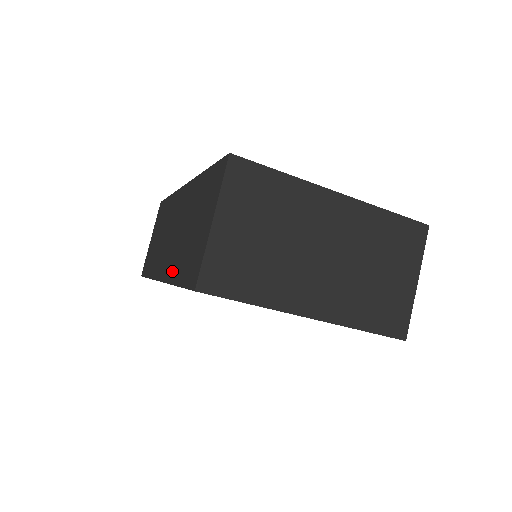
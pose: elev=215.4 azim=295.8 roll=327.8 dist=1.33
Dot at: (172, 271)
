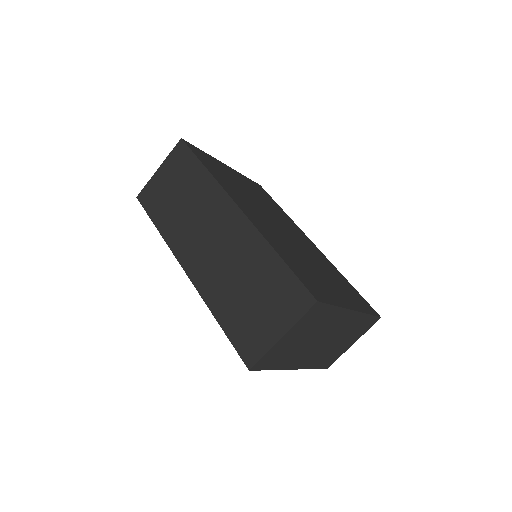
Dot at: (211, 295)
